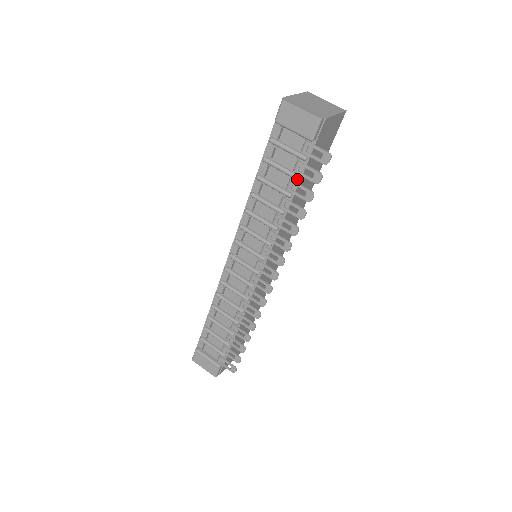
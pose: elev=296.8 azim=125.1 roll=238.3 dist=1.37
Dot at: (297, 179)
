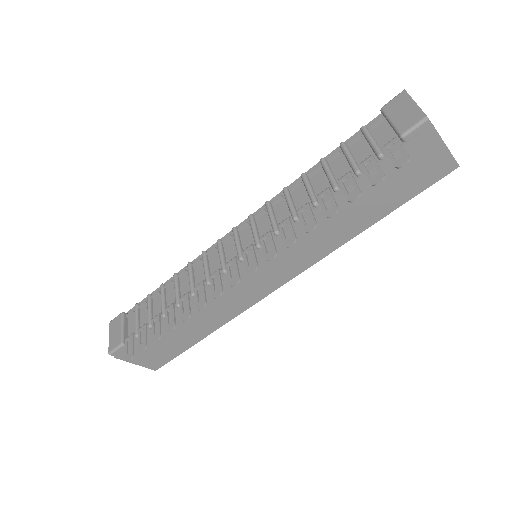
Dot at: (356, 173)
